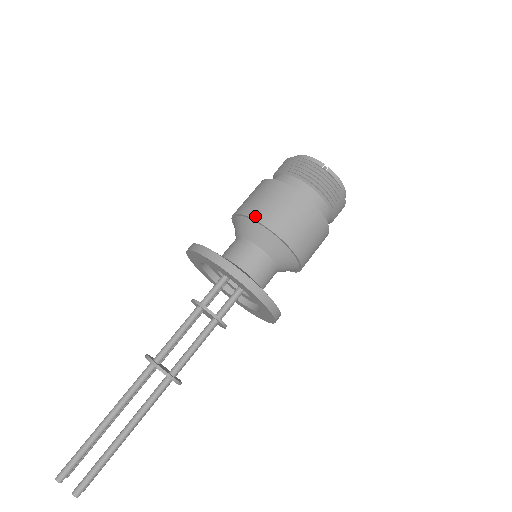
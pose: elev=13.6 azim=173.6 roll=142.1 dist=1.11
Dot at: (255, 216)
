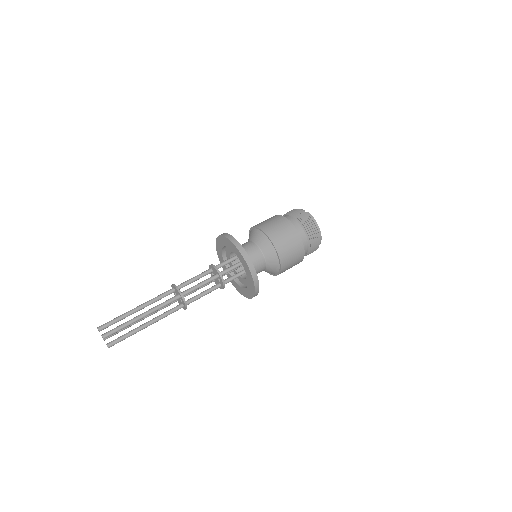
Dot at: (255, 226)
